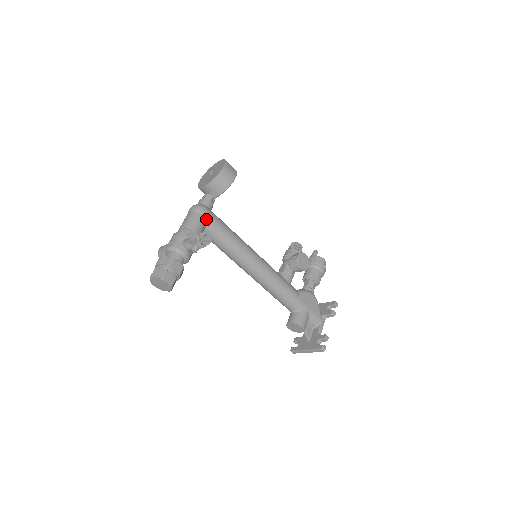
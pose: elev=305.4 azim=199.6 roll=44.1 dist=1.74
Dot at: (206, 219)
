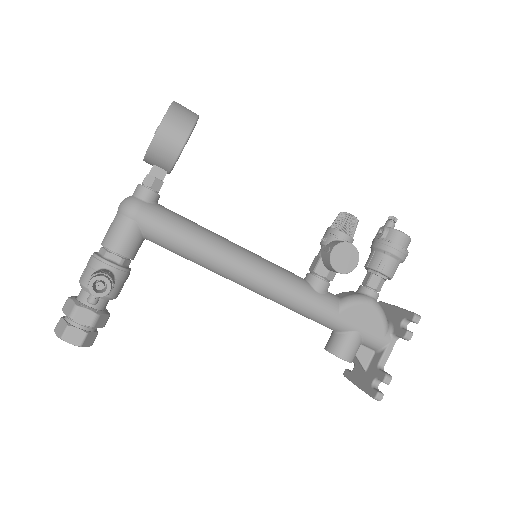
Dot at: (139, 224)
